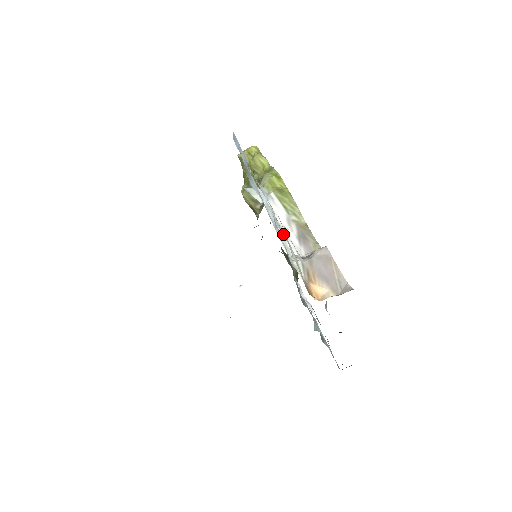
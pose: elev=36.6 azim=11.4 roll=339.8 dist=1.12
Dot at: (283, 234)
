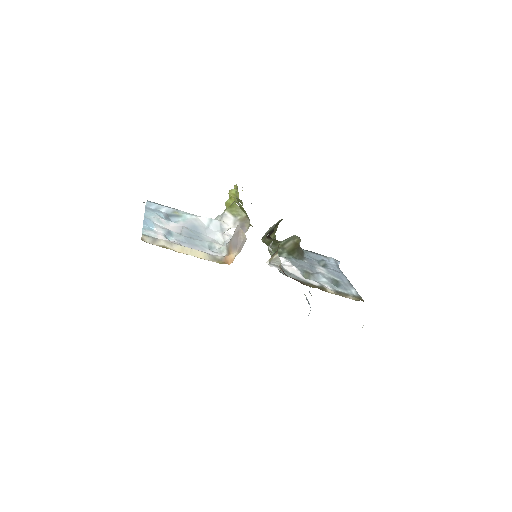
Dot at: (223, 234)
